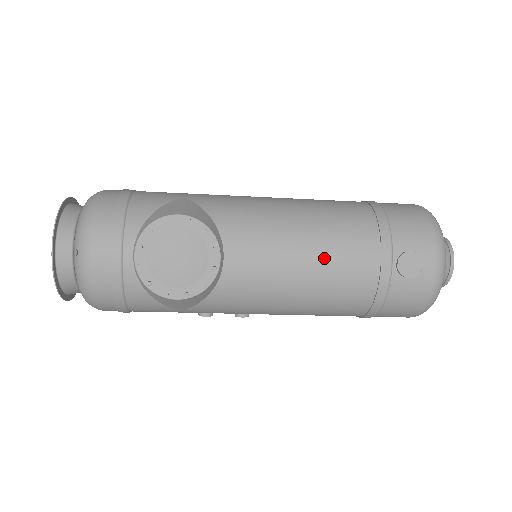
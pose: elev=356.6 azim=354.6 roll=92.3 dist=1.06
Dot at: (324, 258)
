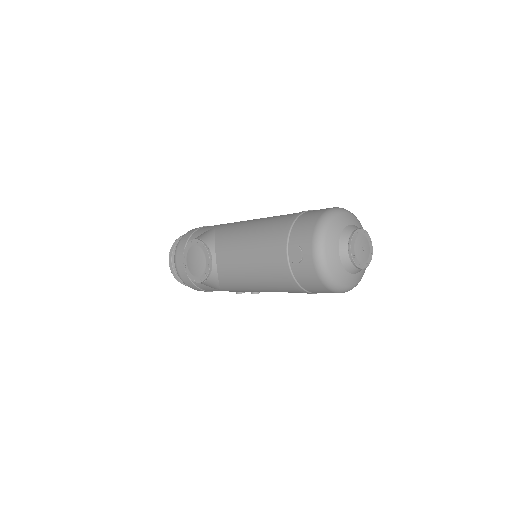
Dot at: (255, 255)
